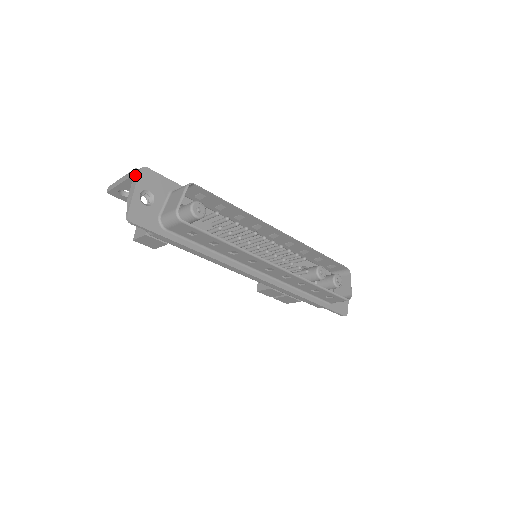
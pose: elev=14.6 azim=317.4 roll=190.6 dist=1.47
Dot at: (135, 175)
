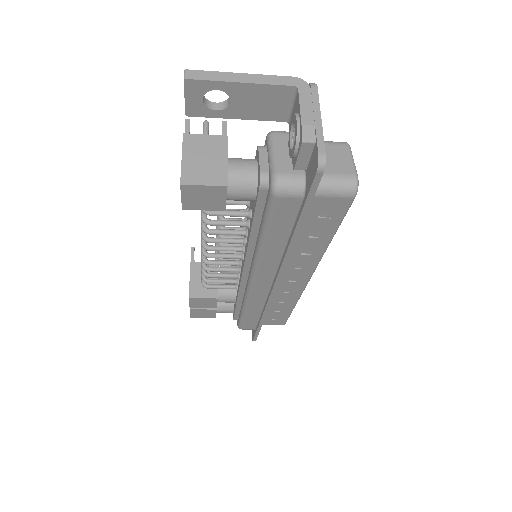
Dot at: (305, 89)
